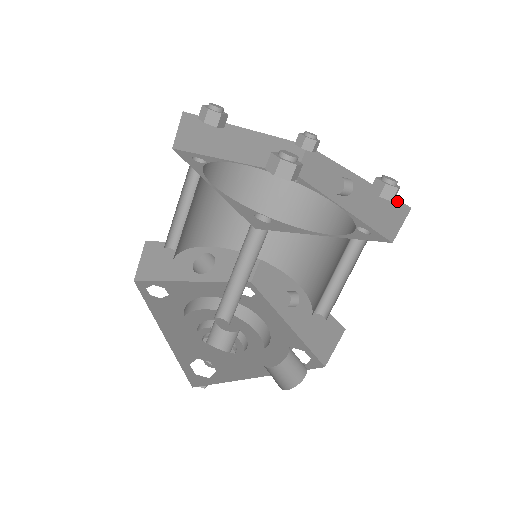
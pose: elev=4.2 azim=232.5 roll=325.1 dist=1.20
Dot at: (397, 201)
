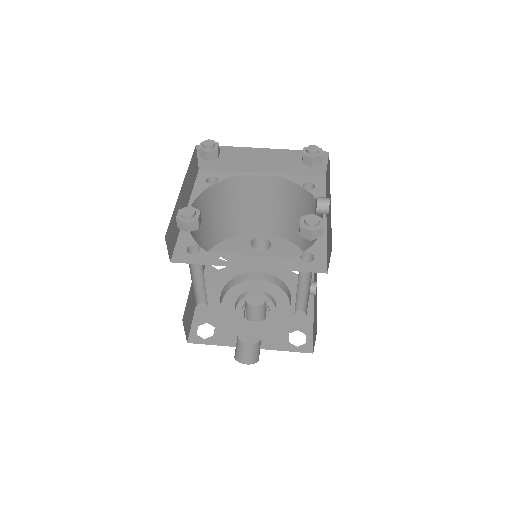
Dot at: (331, 237)
